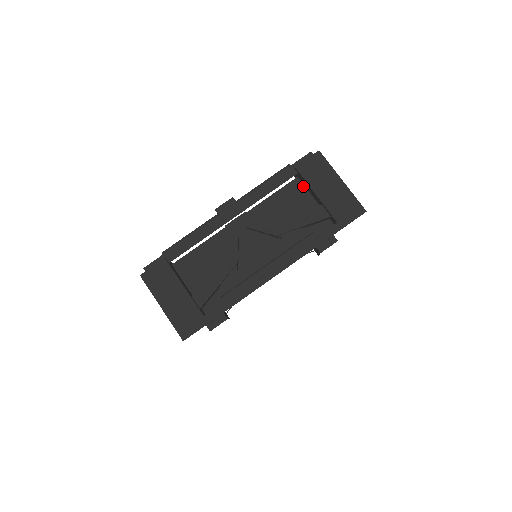
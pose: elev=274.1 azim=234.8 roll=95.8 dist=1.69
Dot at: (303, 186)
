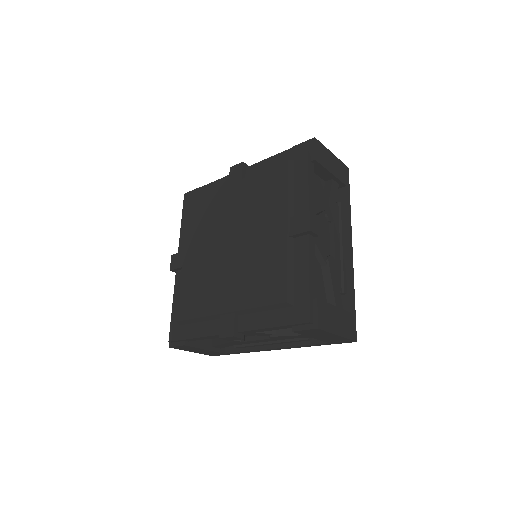
Dot at: occluded
